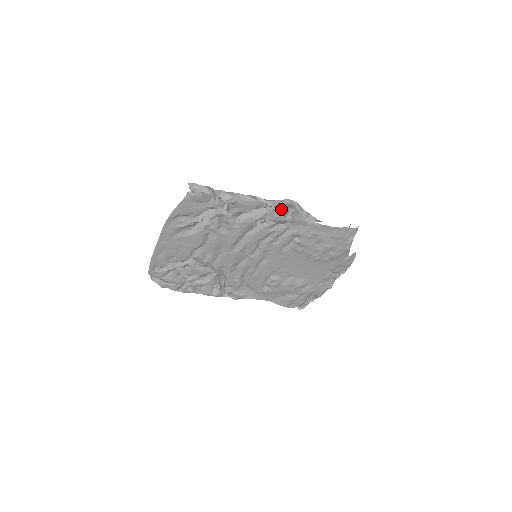
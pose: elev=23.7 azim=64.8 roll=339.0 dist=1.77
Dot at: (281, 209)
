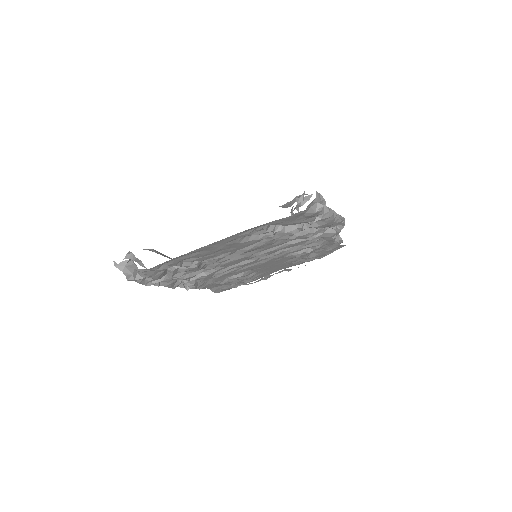
Dot at: occluded
